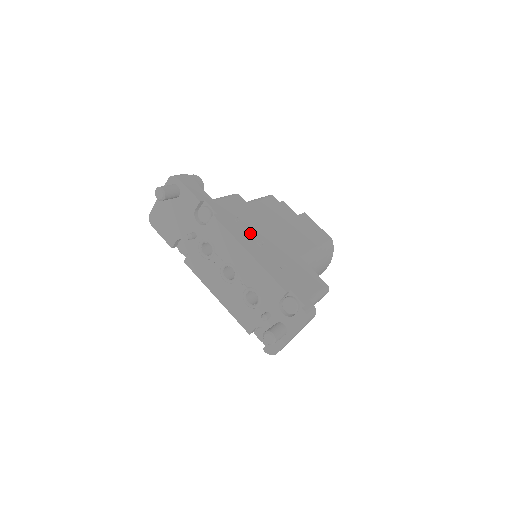
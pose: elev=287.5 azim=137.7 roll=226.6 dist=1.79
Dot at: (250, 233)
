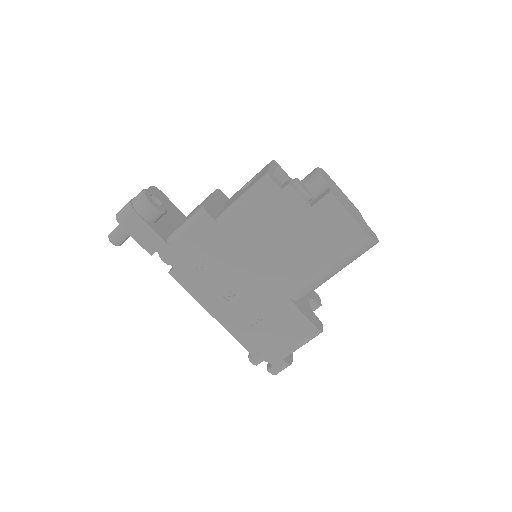
Dot at: (216, 283)
